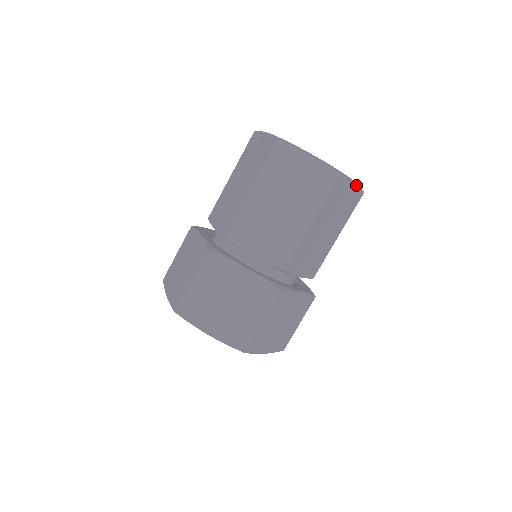
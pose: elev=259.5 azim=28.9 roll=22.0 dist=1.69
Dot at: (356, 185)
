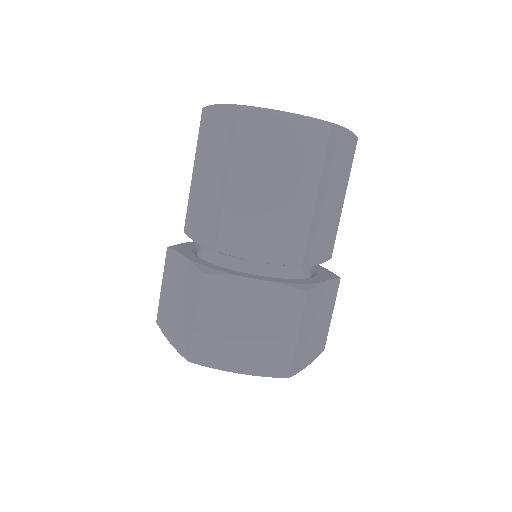
Dot at: (349, 132)
